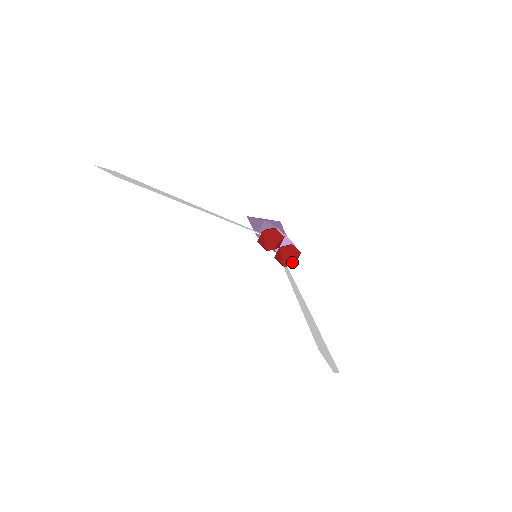
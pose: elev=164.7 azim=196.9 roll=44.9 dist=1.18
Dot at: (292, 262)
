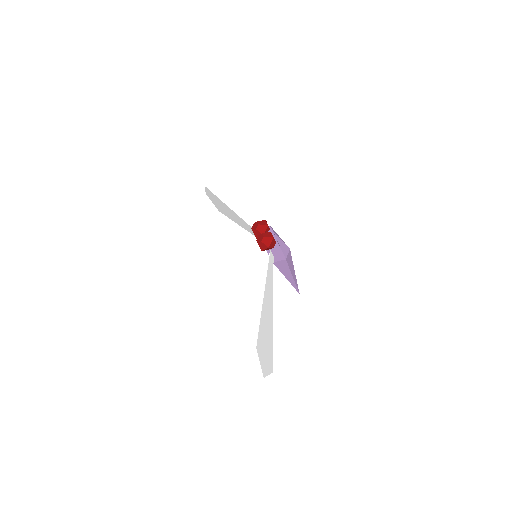
Dot at: (262, 238)
